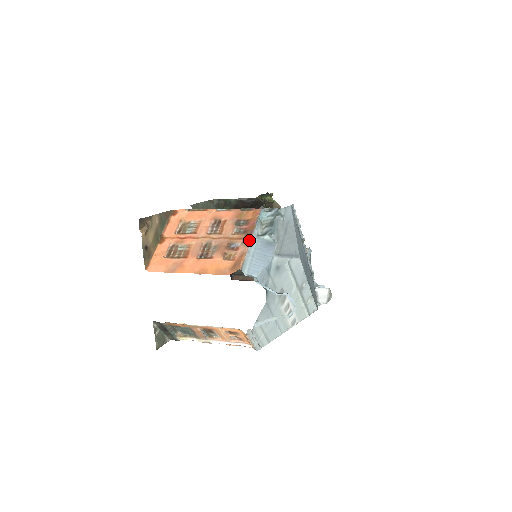
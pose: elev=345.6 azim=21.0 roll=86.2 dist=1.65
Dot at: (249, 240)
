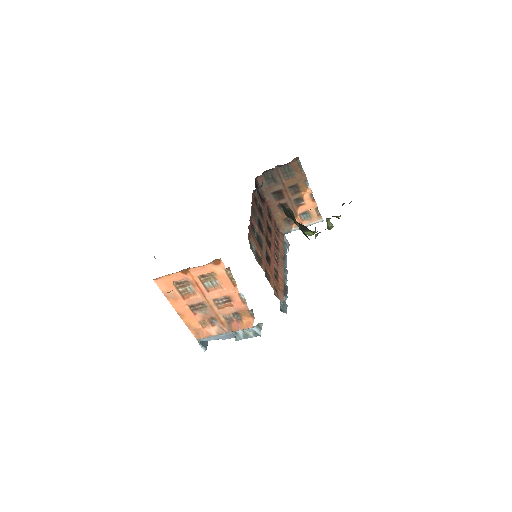
Dot at: (222, 333)
